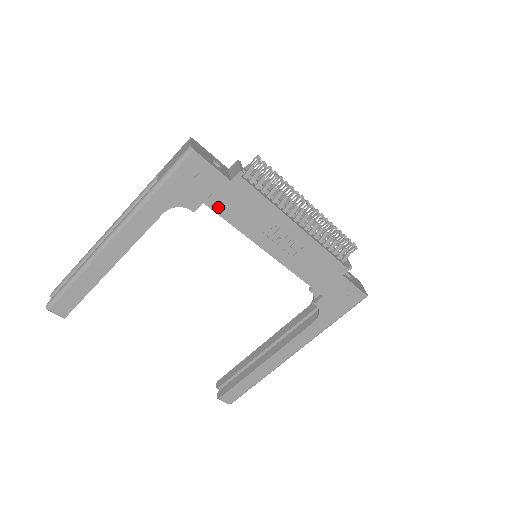
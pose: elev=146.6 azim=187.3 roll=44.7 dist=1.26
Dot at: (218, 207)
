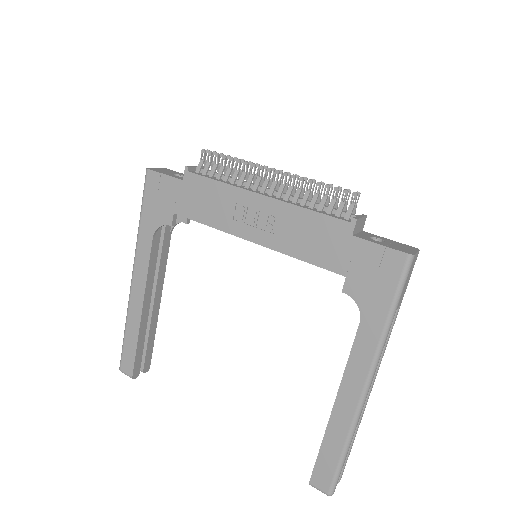
Dot at: (186, 211)
